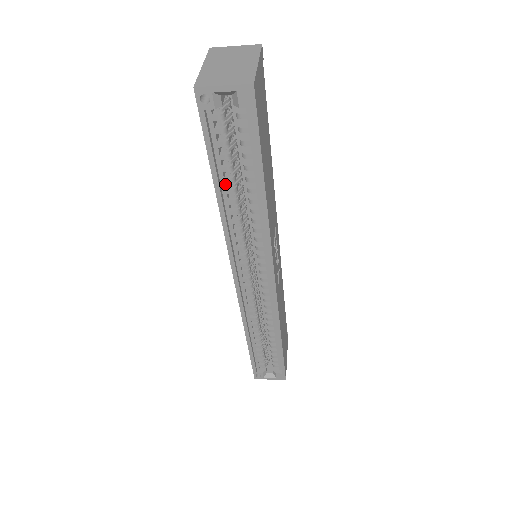
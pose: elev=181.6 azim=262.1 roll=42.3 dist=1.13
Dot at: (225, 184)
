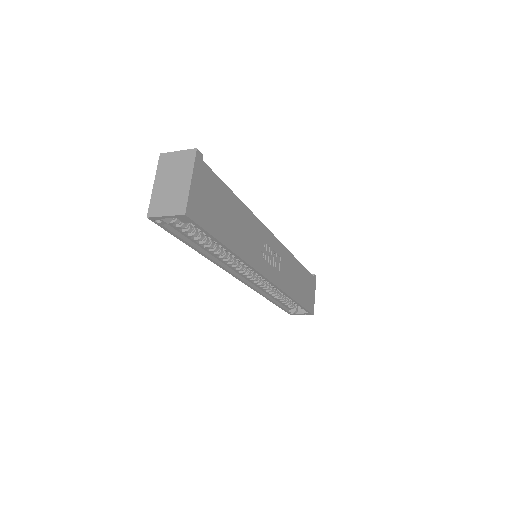
Dot at: (202, 245)
